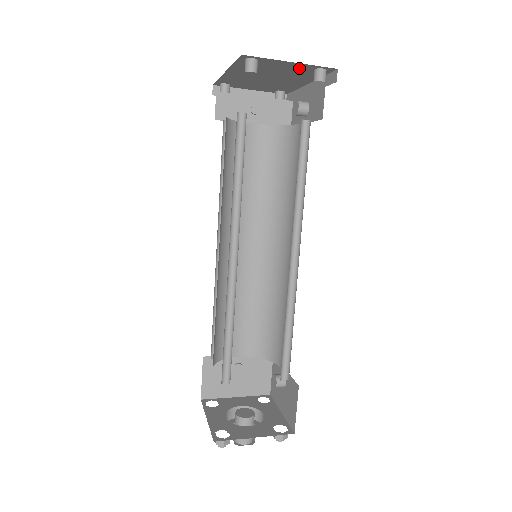
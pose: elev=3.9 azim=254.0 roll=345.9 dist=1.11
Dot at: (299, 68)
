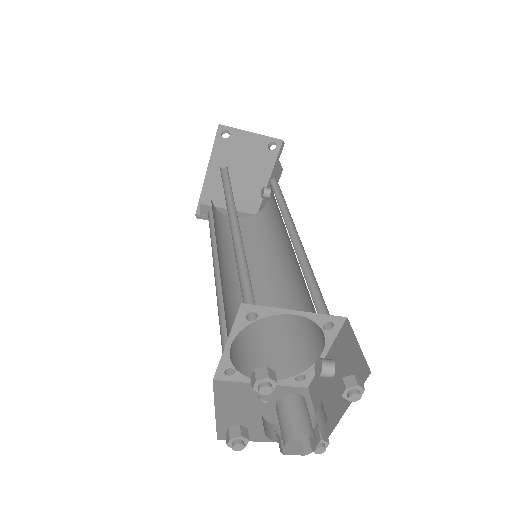
Dot at: (258, 146)
